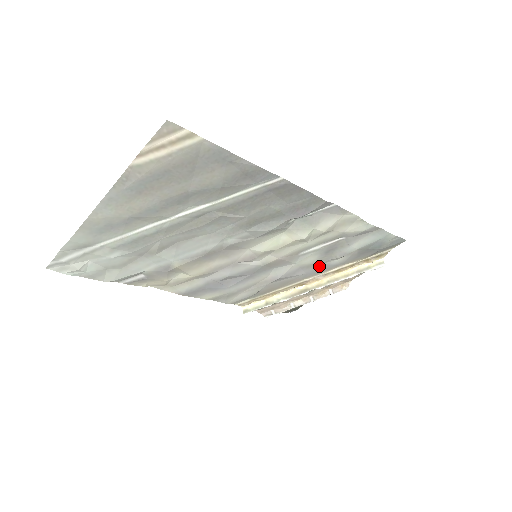
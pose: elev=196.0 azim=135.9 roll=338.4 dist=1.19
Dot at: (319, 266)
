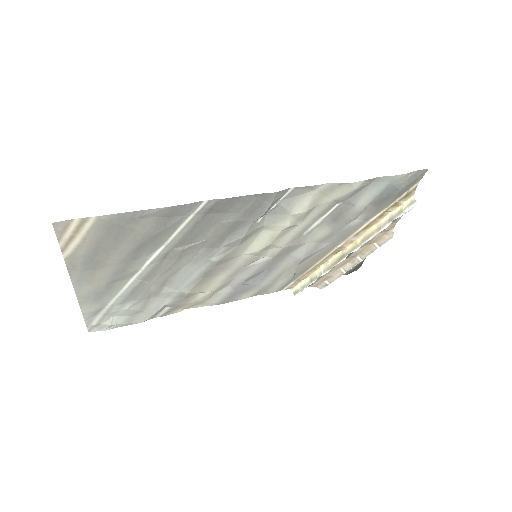
Dot at: (340, 232)
